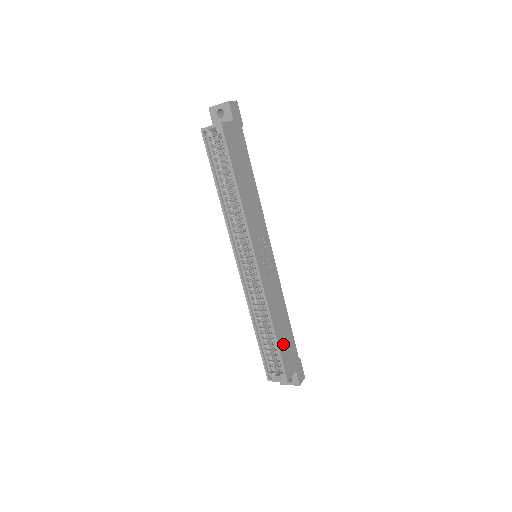
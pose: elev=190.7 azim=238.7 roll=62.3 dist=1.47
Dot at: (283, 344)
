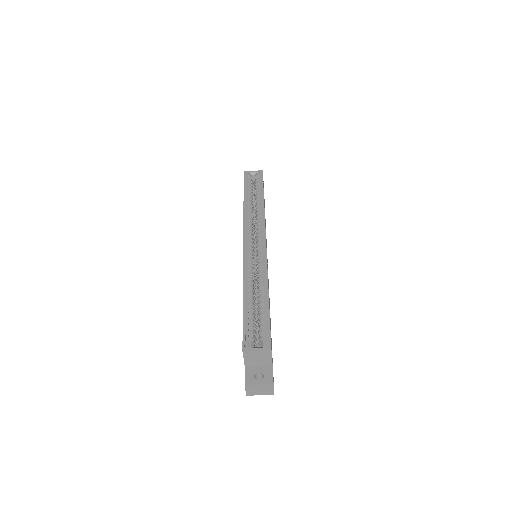
Dot at: occluded
